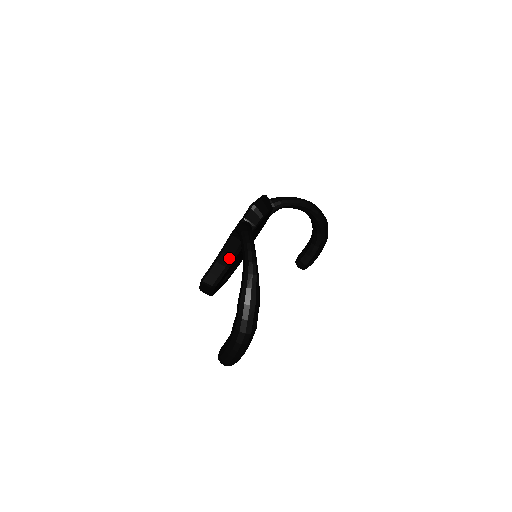
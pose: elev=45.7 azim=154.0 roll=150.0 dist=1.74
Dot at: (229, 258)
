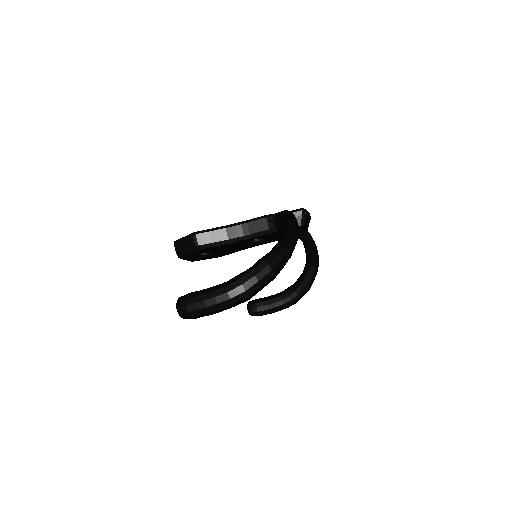
Dot at: (240, 234)
